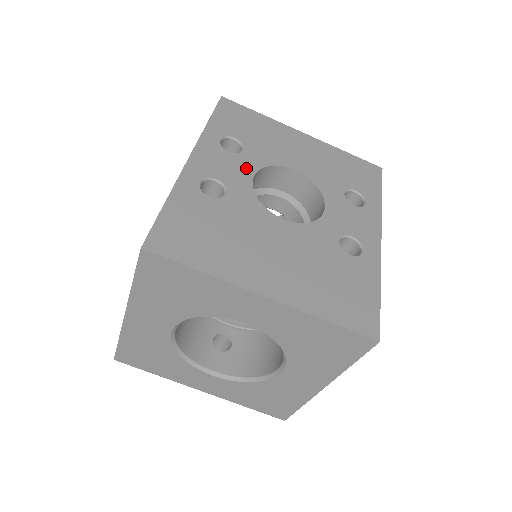
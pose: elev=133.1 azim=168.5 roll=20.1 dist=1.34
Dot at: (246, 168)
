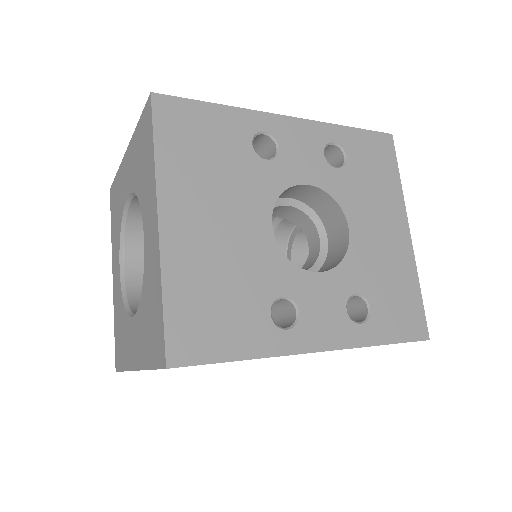
Dot at: (314, 175)
